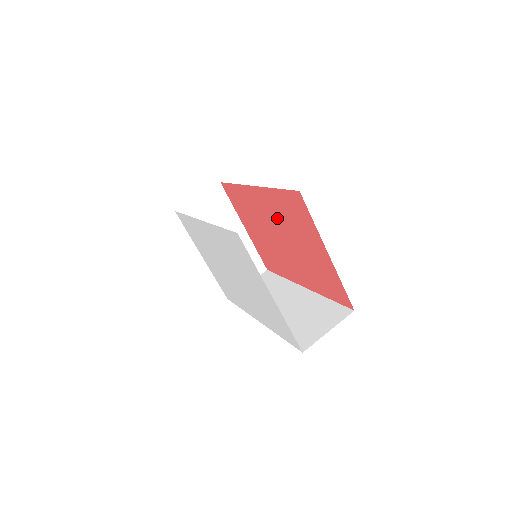
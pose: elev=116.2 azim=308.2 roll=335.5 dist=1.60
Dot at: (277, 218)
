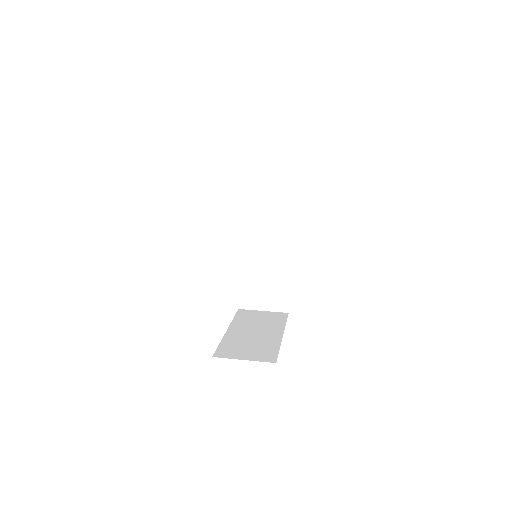
Dot at: occluded
